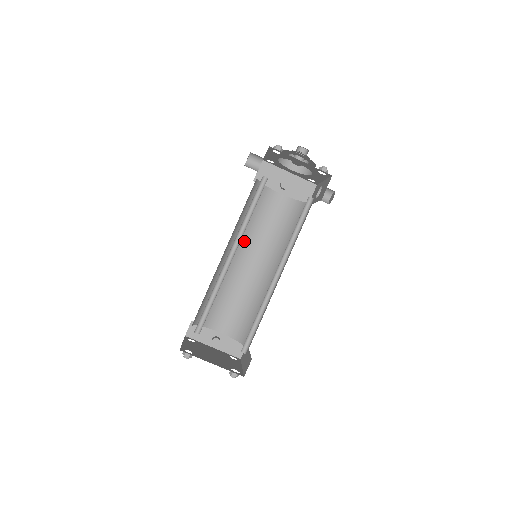
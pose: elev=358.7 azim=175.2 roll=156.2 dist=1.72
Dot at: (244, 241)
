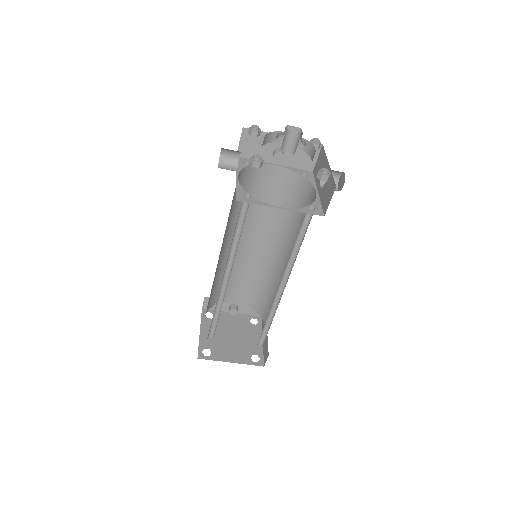
Dot at: occluded
